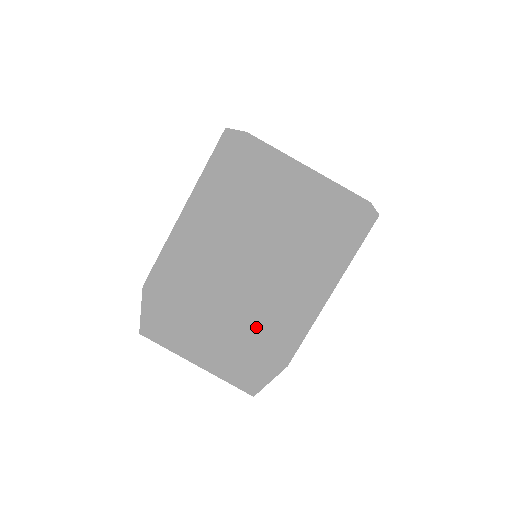
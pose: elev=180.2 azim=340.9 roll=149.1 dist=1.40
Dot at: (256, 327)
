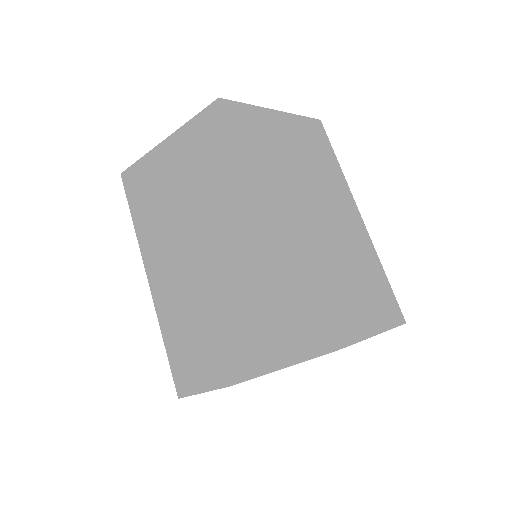
Dot at: (244, 284)
